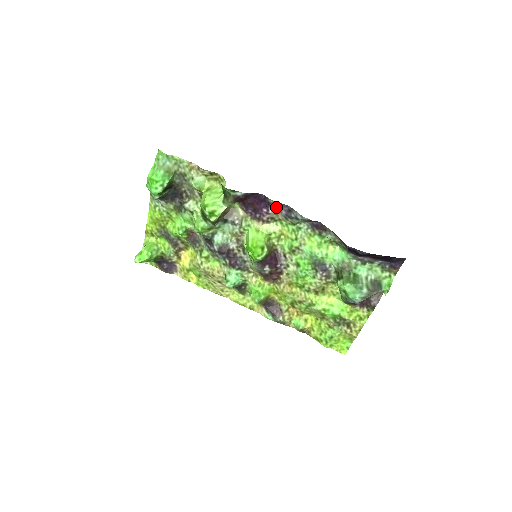
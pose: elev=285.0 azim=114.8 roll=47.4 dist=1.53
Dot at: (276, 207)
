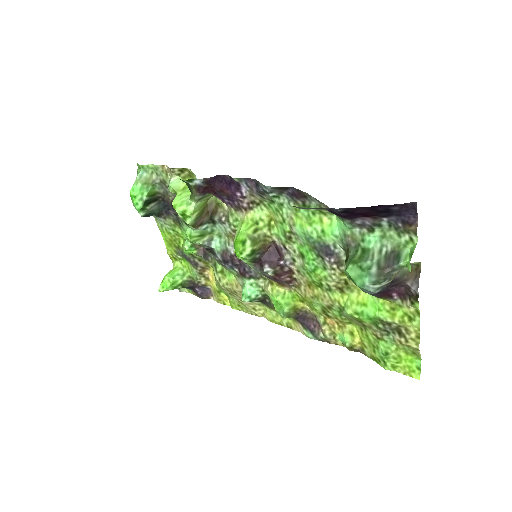
Dot at: (246, 186)
